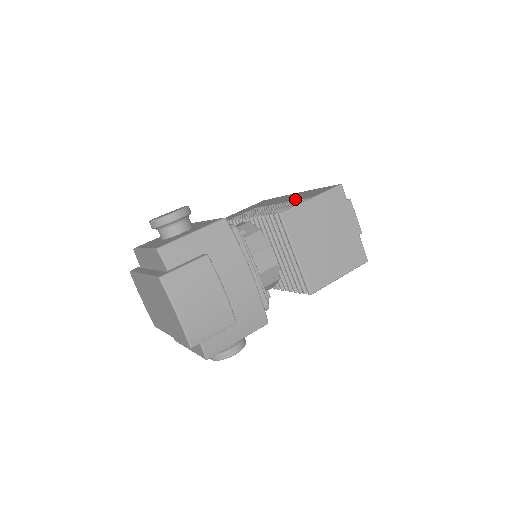
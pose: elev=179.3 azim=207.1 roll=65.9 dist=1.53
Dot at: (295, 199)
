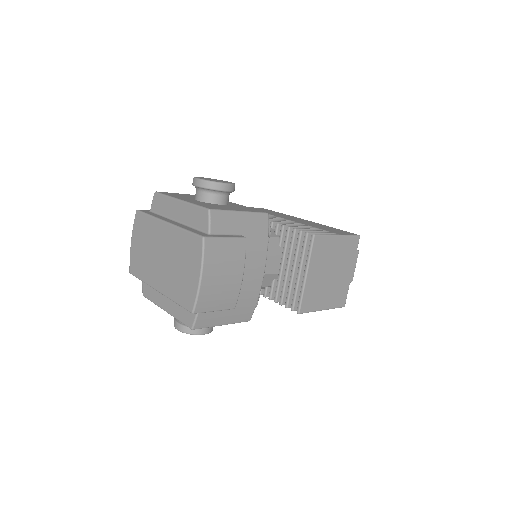
Dot at: (316, 227)
